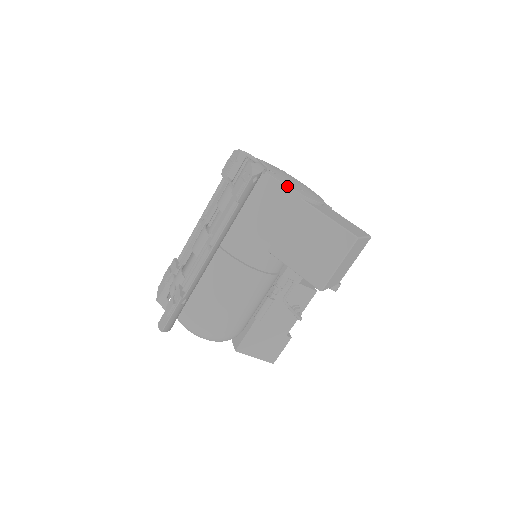
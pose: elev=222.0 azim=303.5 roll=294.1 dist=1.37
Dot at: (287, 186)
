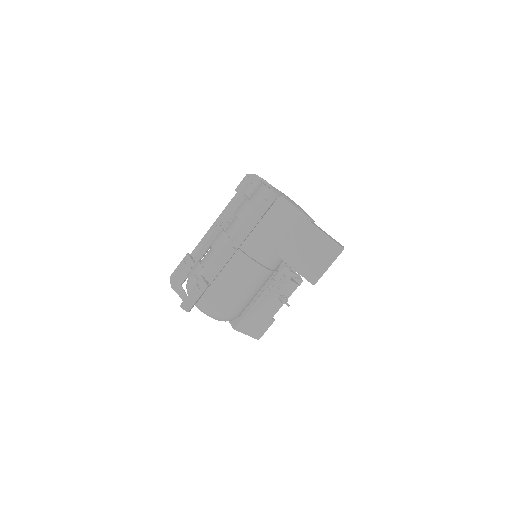
Dot at: (296, 208)
